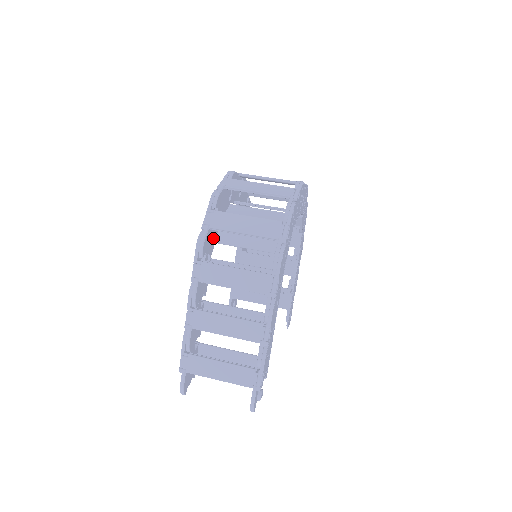
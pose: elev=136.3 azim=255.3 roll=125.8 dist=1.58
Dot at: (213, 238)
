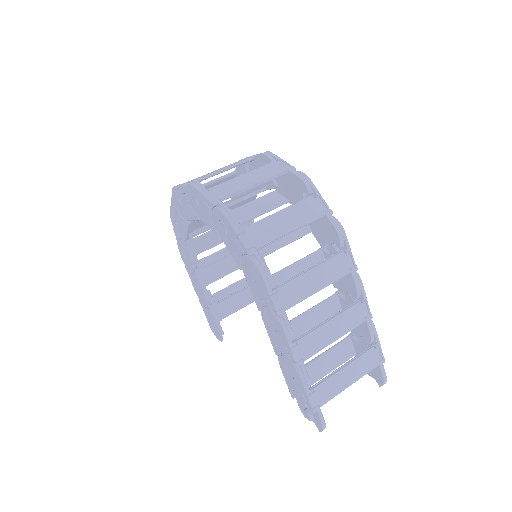
Dot at: occluded
